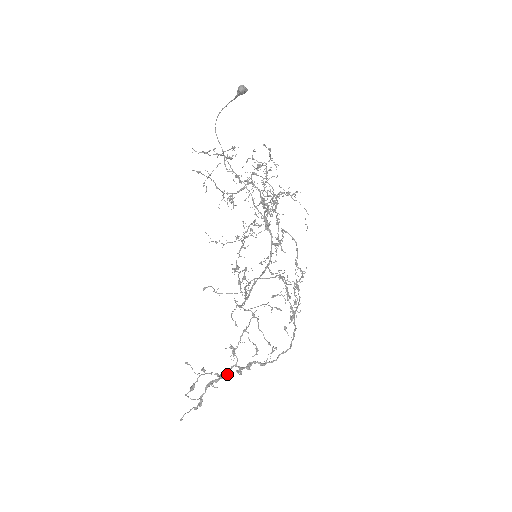
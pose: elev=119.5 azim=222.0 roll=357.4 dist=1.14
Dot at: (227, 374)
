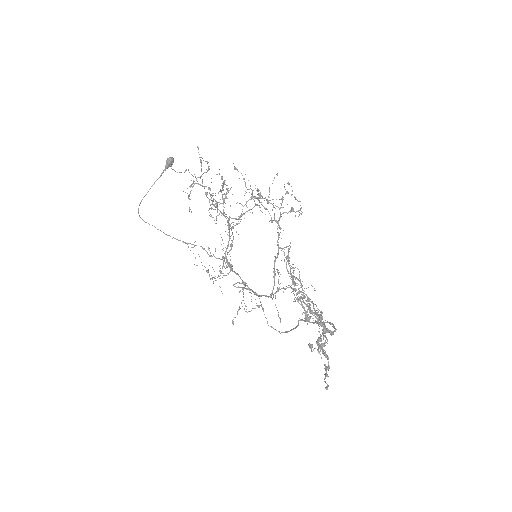
Dot at: (323, 327)
